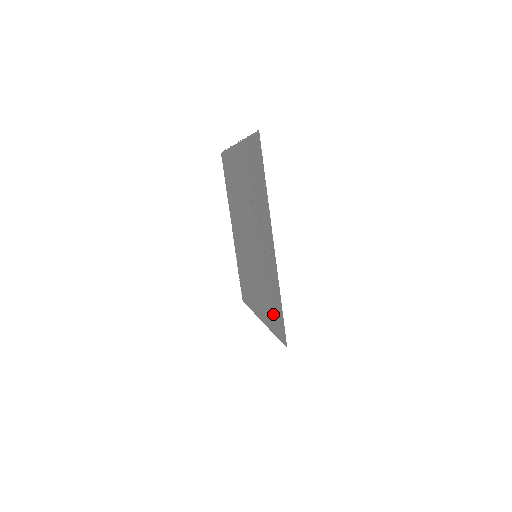
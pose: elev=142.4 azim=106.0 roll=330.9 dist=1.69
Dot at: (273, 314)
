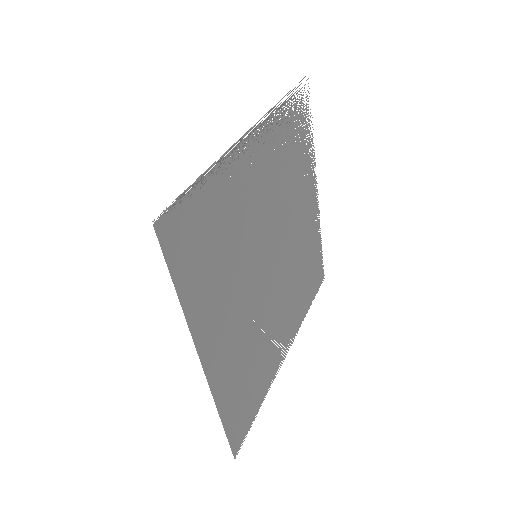
Dot at: (198, 253)
